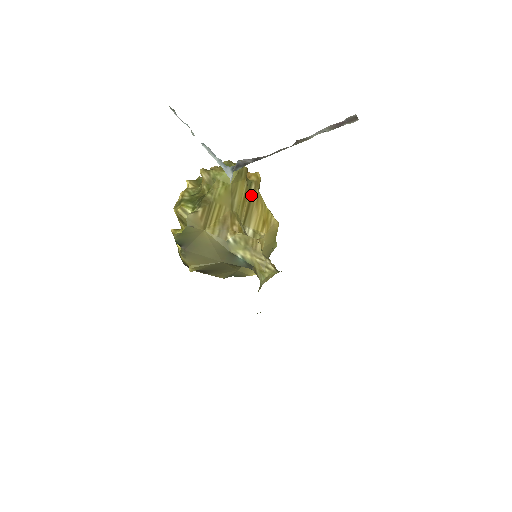
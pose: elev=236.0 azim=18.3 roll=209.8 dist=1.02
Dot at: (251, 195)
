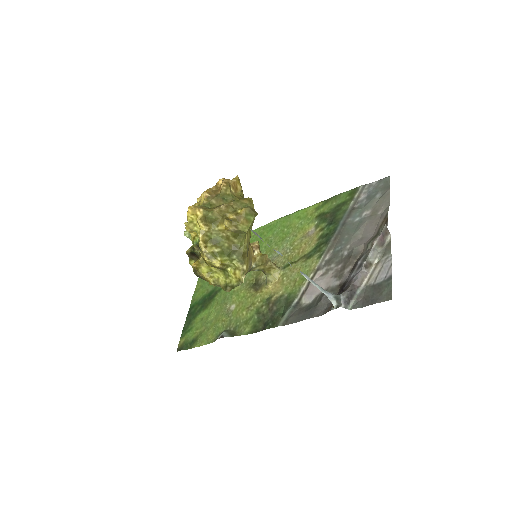
Dot at: occluded
